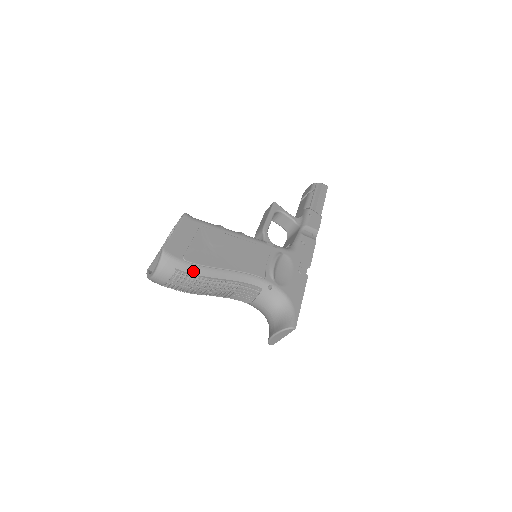
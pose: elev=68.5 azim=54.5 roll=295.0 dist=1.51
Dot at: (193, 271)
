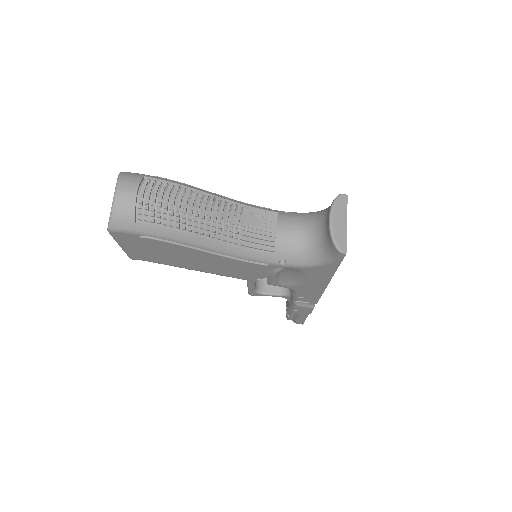
Dot at: (170, 181)
